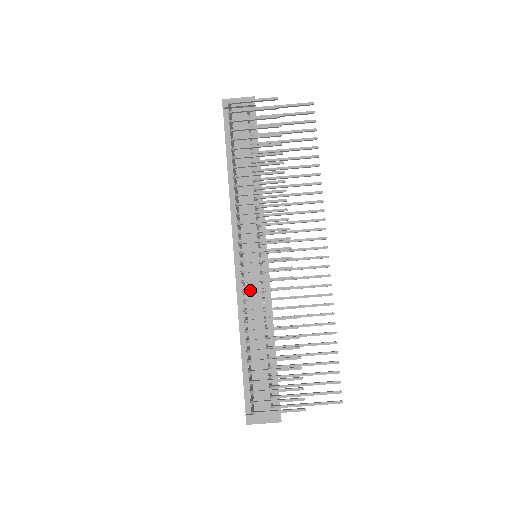
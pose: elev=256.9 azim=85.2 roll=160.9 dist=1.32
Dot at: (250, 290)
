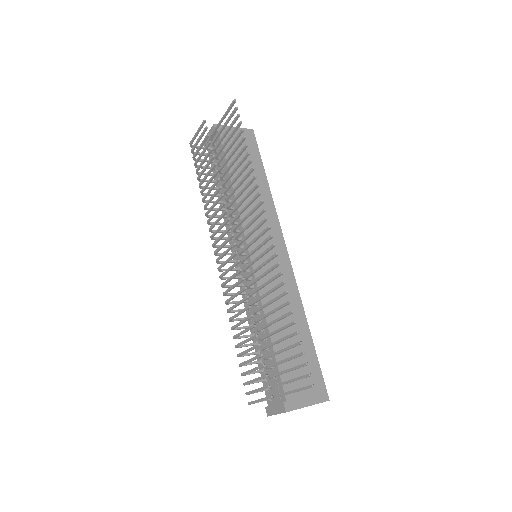
Dot at: (224, 292)
